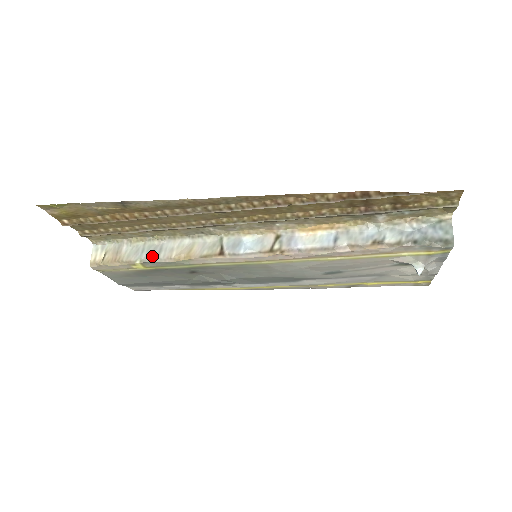
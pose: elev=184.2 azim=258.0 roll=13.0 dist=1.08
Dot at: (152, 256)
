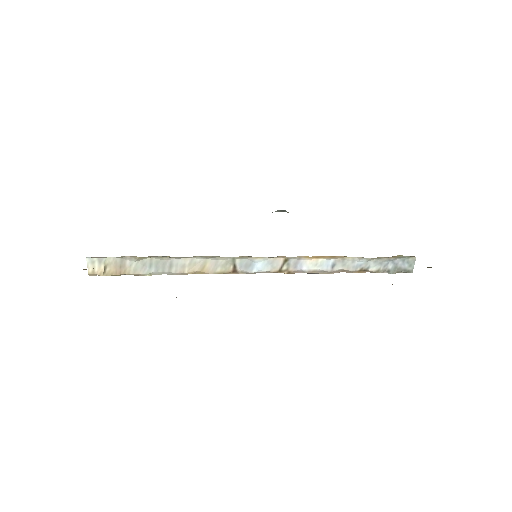
Dot at: (163, 271)
